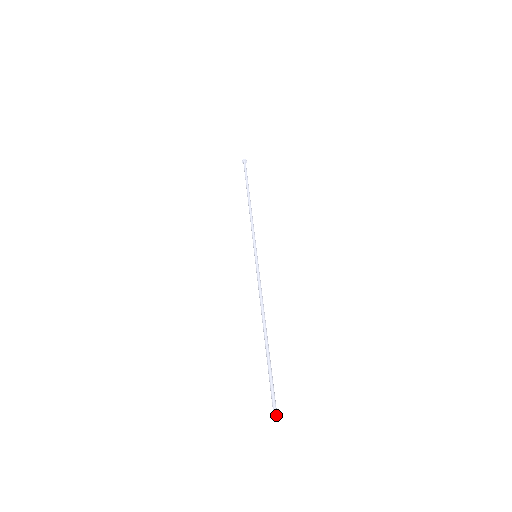
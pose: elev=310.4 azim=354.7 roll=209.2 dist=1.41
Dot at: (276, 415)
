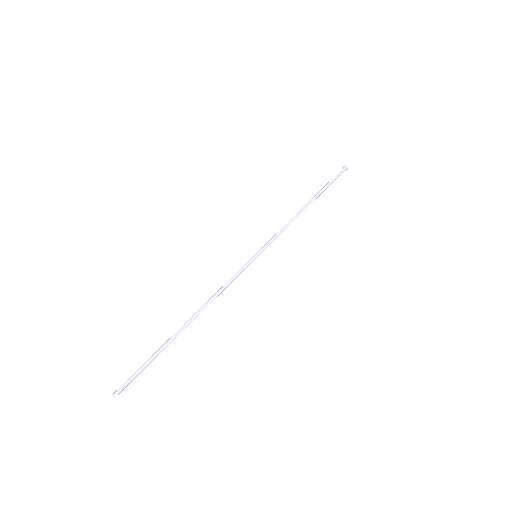
Dot at: (115, 396)
